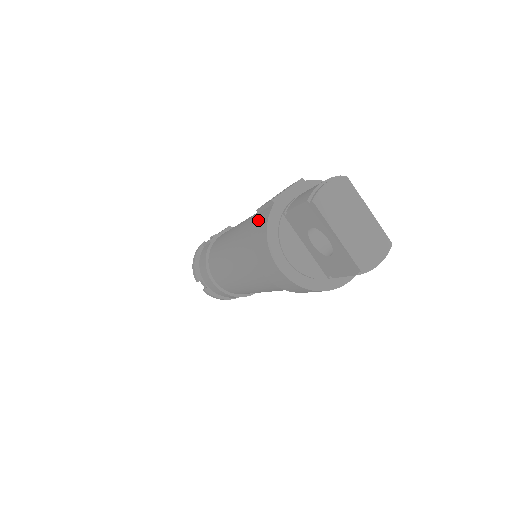
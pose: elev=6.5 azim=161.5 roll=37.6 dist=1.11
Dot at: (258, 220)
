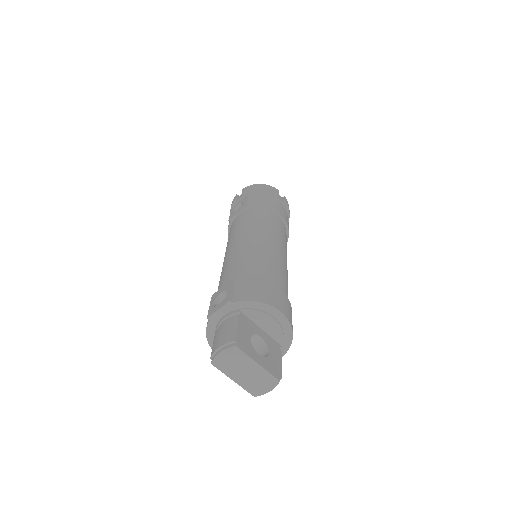
Dot at: occluded
